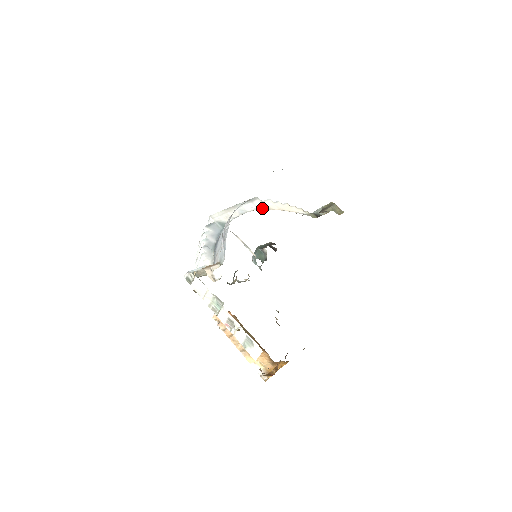
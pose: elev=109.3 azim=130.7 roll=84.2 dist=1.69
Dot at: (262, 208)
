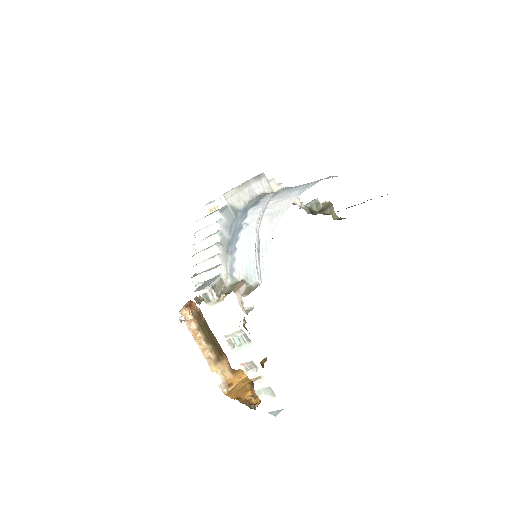
Dot at: (269, 191)
